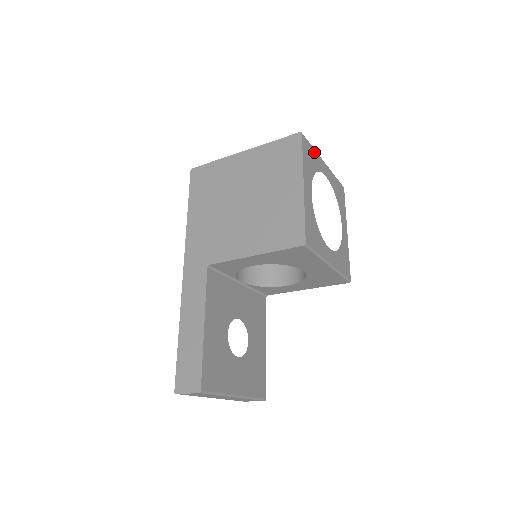
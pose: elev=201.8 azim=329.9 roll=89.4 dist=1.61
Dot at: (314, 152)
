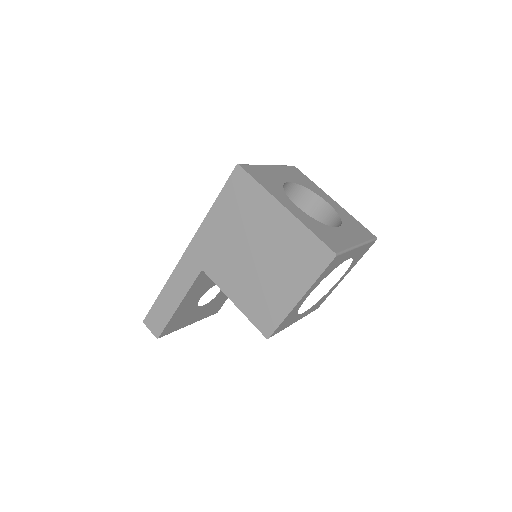
Dot at: (346, 254)
